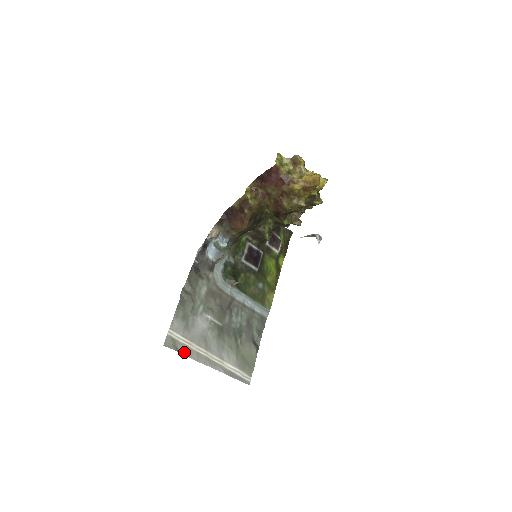
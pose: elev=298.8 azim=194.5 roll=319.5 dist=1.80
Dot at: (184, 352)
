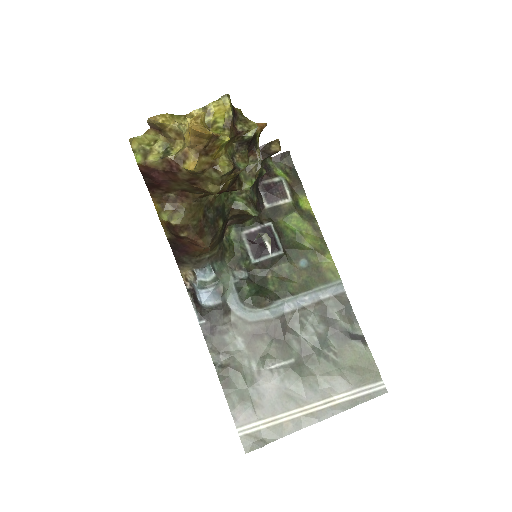
Dot at: (275, 436)
